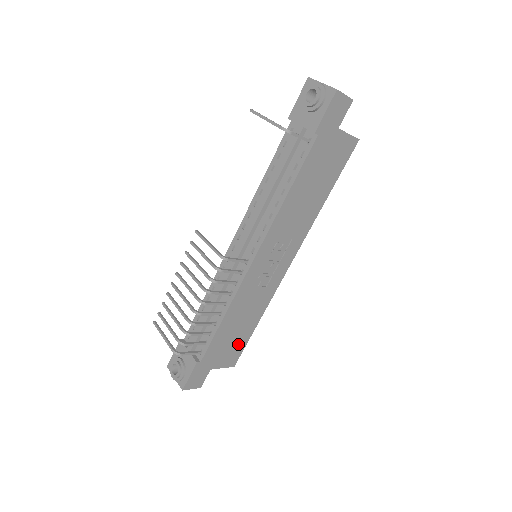
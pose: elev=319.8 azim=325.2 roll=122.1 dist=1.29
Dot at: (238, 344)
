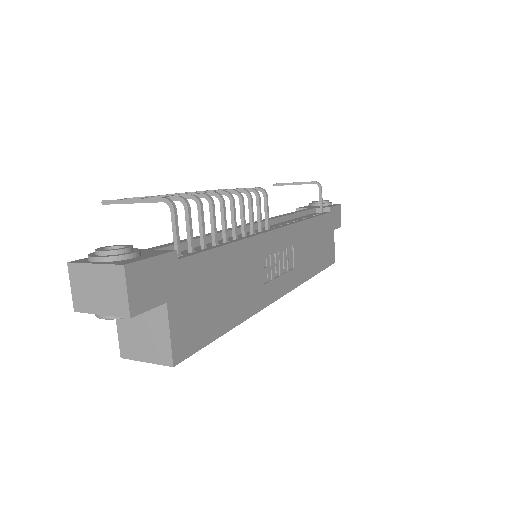
Dot at: (206, 323)
